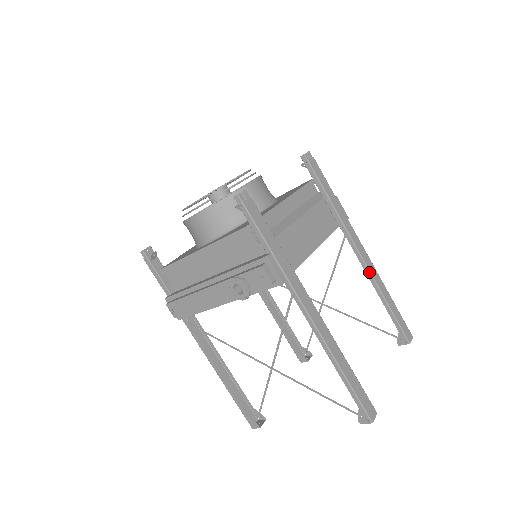
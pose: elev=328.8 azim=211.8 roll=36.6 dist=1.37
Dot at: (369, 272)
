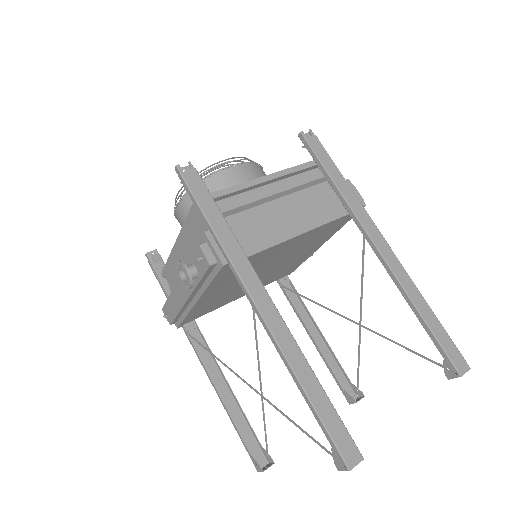
Dot at: (391, 271)
